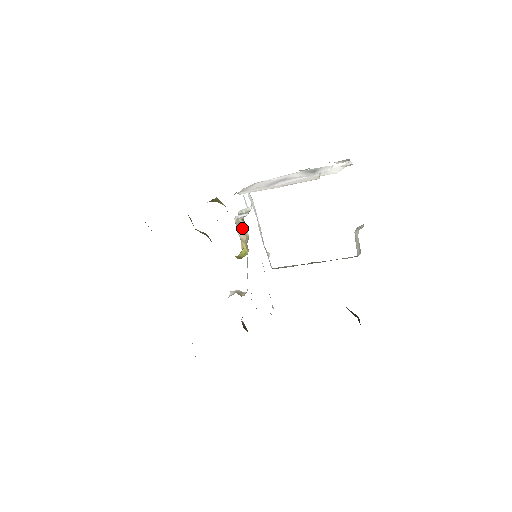
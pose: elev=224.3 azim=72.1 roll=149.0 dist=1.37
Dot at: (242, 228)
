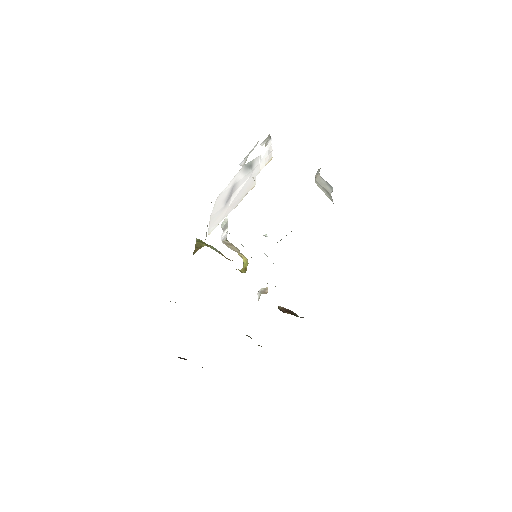
Dot at: (231, 246)
